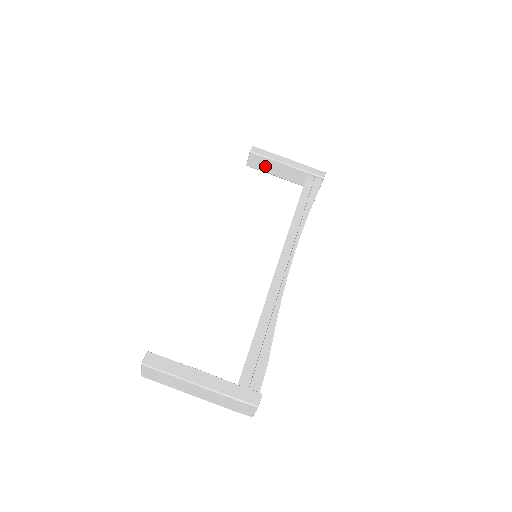
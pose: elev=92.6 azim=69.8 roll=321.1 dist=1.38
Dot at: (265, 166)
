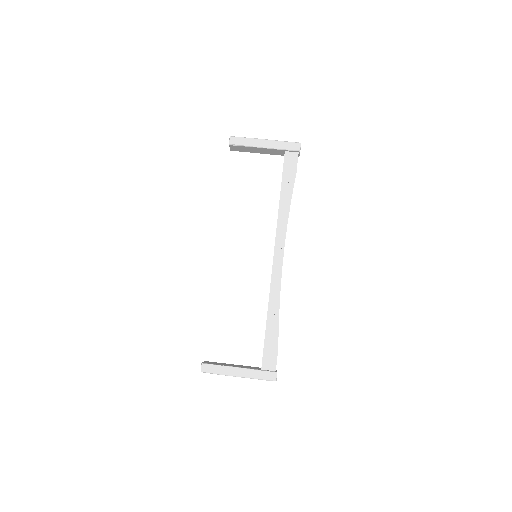
Dot at: (246, 150)
